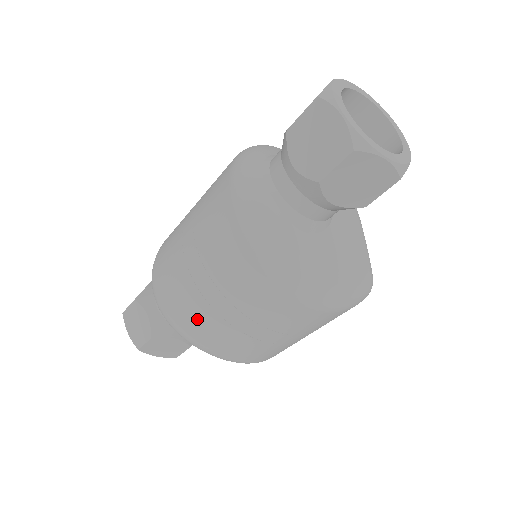
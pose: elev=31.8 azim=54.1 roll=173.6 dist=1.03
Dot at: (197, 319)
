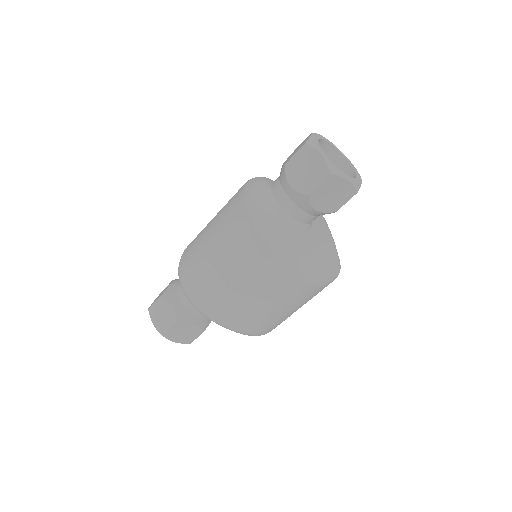
Dot at: (220, 298)
